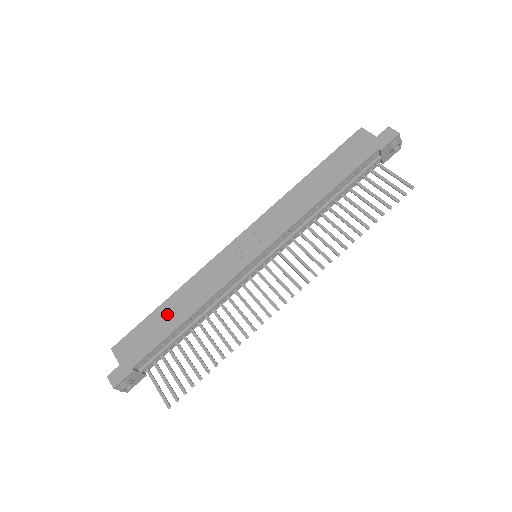
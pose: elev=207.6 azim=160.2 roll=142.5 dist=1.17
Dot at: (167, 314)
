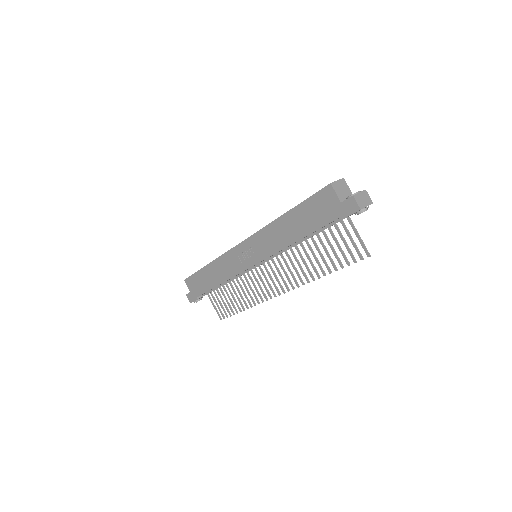
Dot at: (207, 276)
